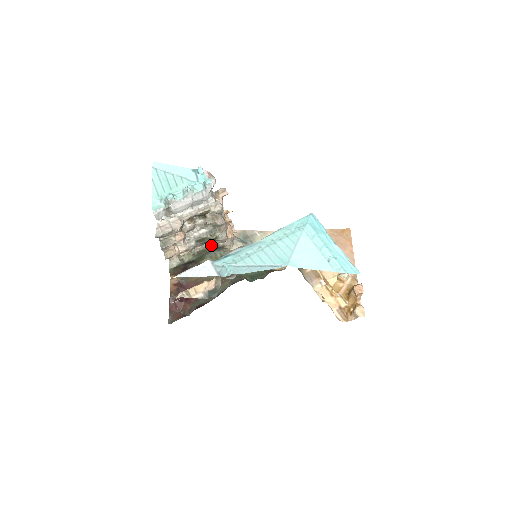
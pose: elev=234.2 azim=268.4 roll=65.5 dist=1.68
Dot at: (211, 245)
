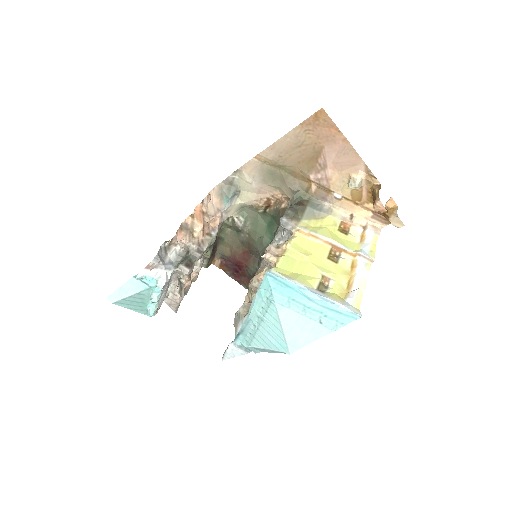
Dot at: occluded
